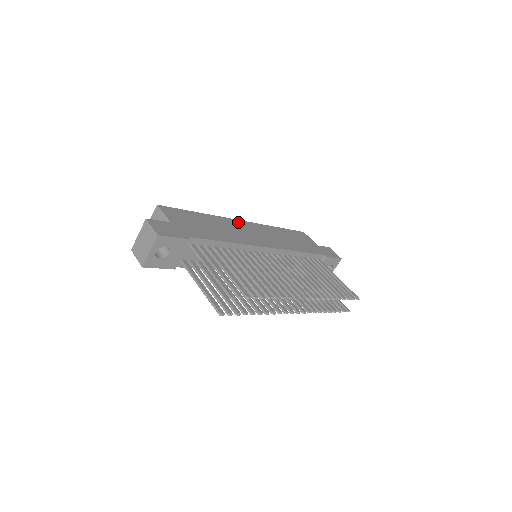
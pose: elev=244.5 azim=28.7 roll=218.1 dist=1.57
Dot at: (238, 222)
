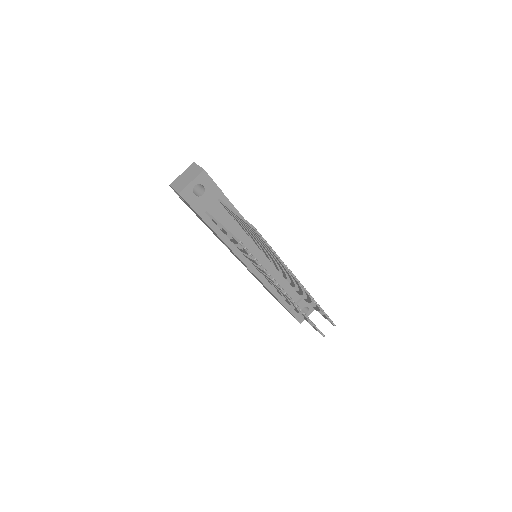
Dot at: occluded
